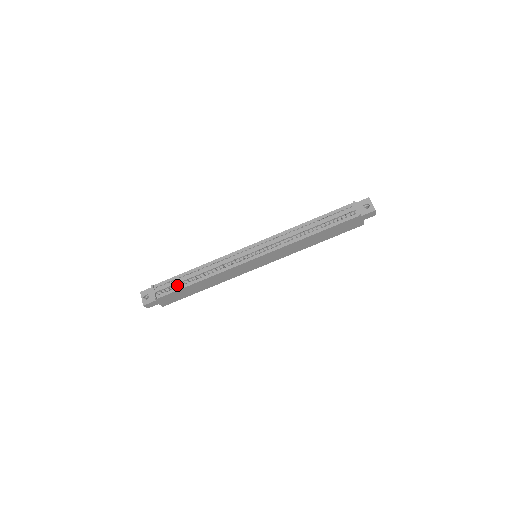
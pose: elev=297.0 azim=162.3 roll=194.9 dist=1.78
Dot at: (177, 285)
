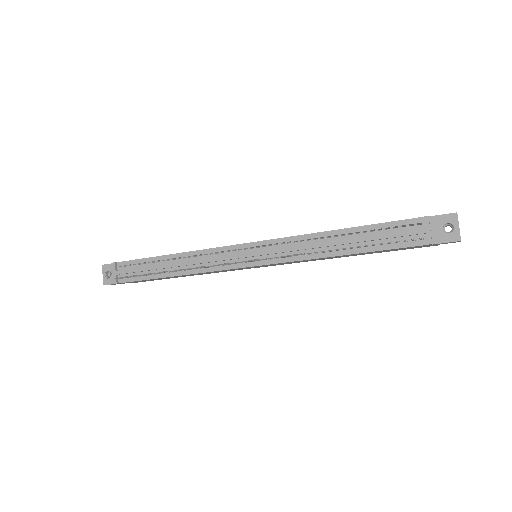
Dot at: (144, 272)
